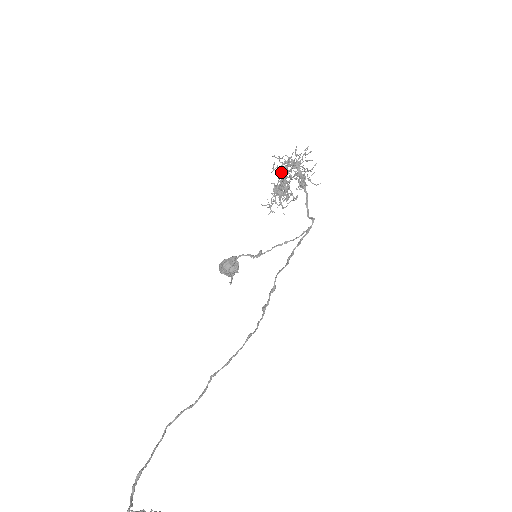
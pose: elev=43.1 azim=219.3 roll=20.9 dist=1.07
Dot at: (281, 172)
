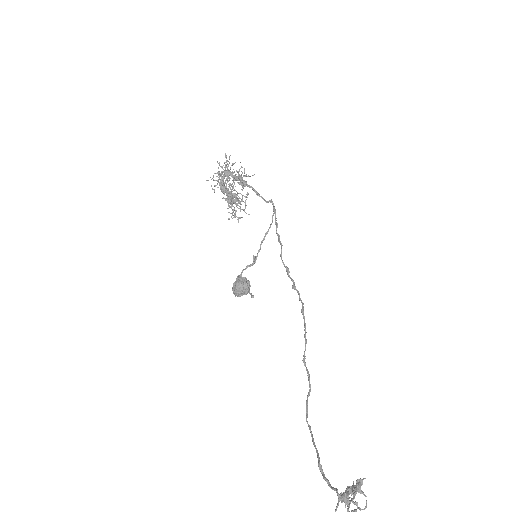
Dot at: (221, 187)
